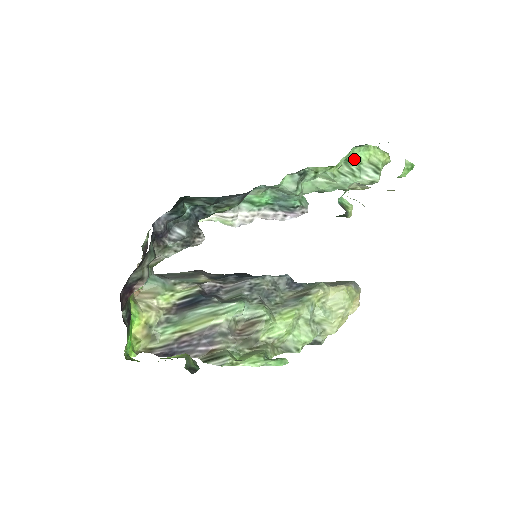
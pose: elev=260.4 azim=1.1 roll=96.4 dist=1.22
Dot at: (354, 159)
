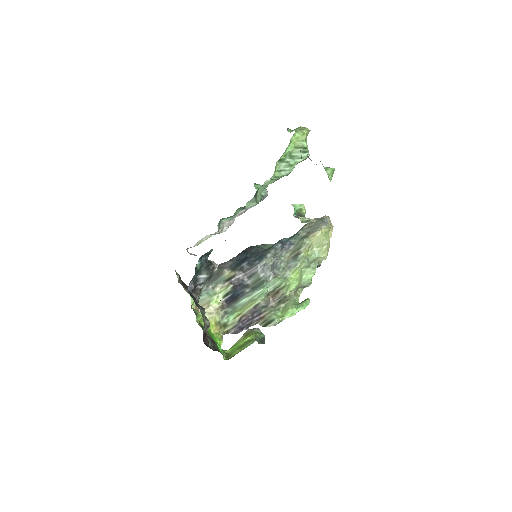
Dot at: (285, 156)
